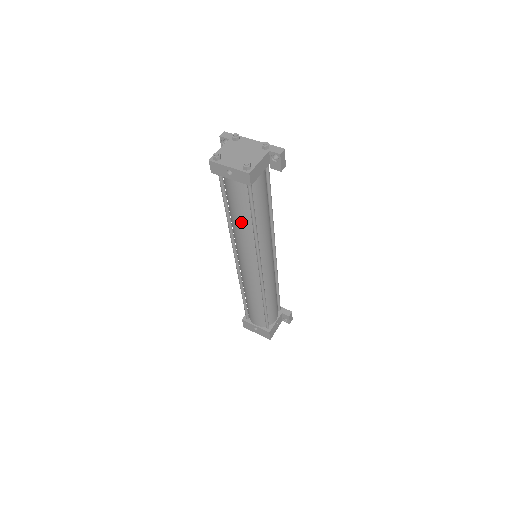
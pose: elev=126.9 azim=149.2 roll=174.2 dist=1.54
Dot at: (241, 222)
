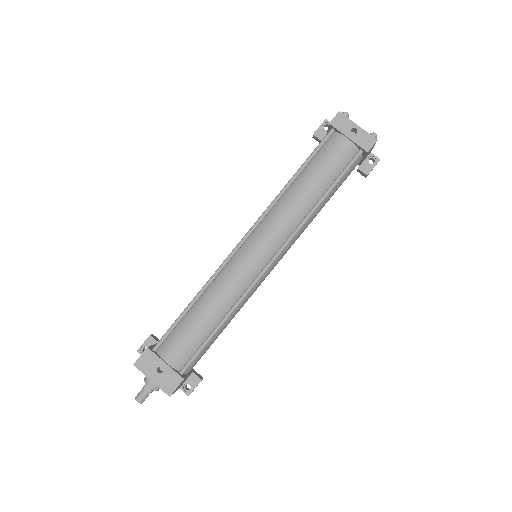
Dot at: (311, 189)
